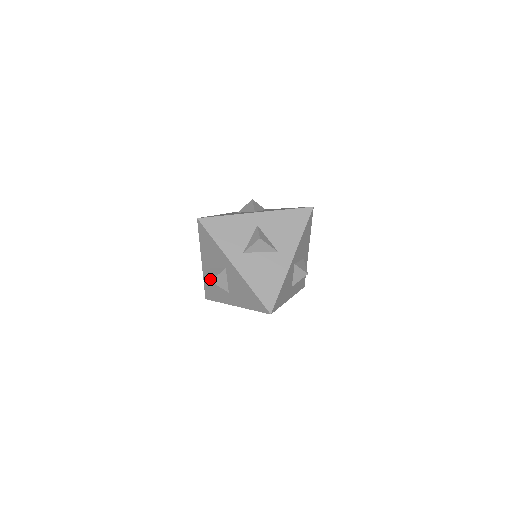
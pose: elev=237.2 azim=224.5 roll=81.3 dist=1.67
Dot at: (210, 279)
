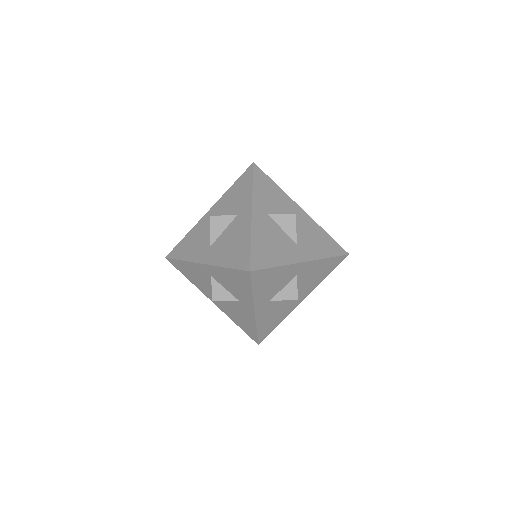
Dot at: (212, 298)
